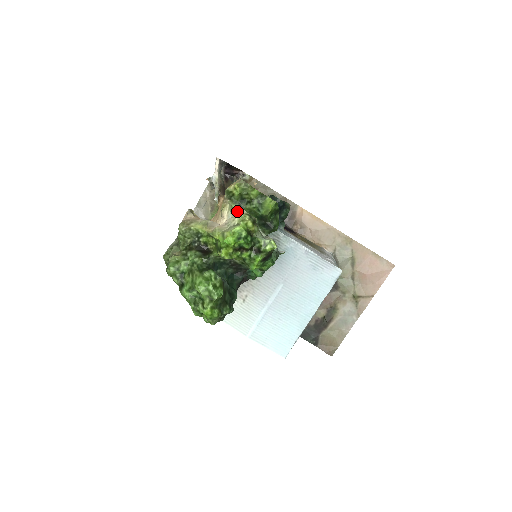
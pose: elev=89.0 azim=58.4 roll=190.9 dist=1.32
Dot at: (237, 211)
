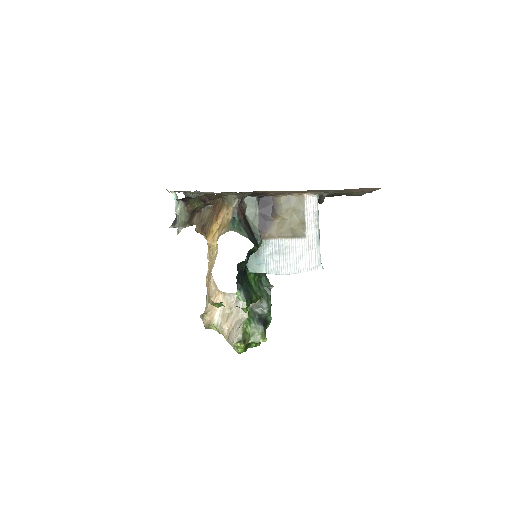
Dot at: occluded
